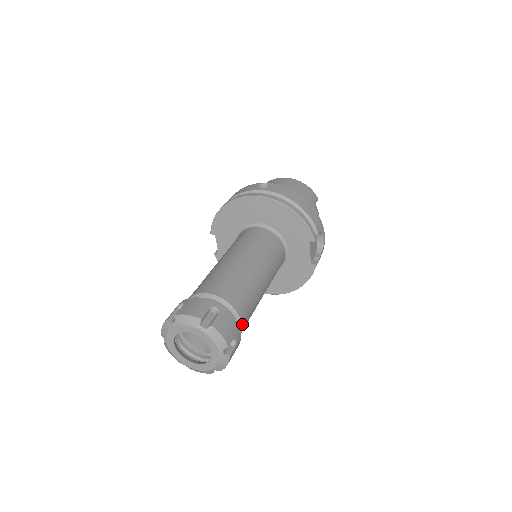
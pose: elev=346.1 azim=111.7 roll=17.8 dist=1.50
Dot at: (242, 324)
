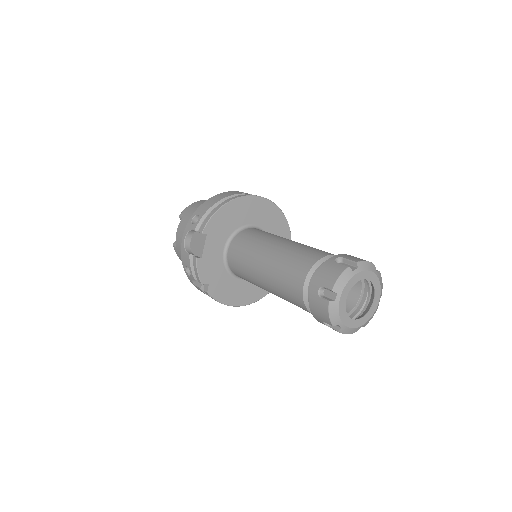
Dot at: occluded
